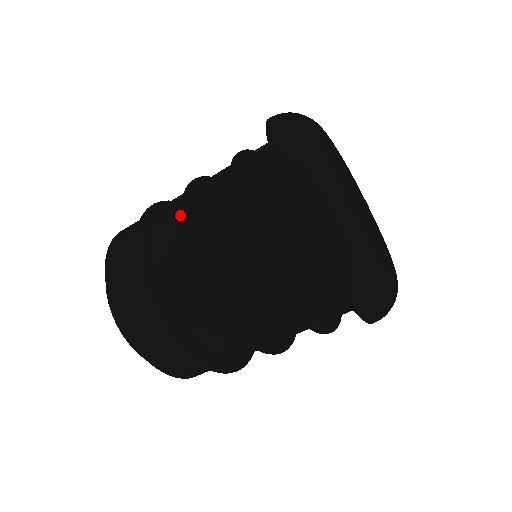
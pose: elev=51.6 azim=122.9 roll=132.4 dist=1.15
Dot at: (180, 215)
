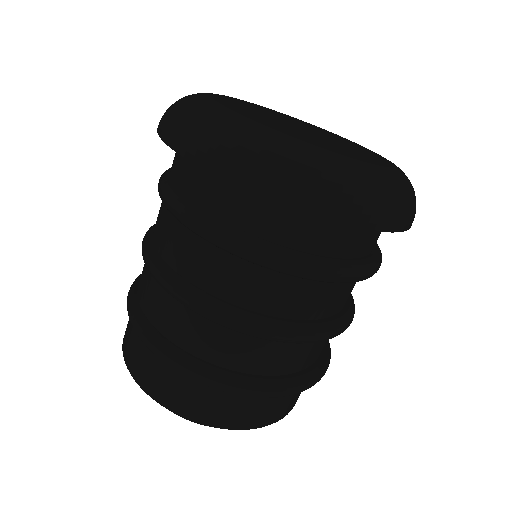
Dot at: occluded
